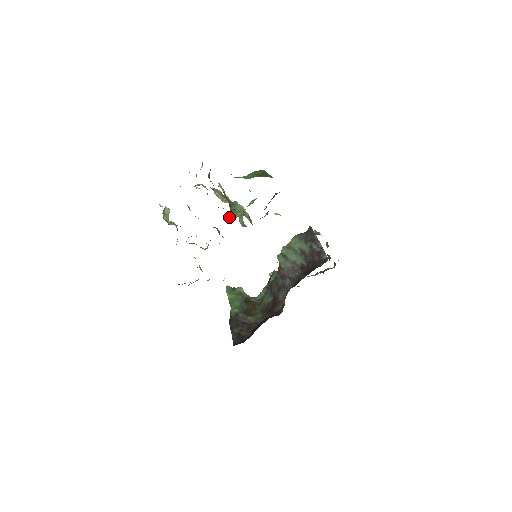
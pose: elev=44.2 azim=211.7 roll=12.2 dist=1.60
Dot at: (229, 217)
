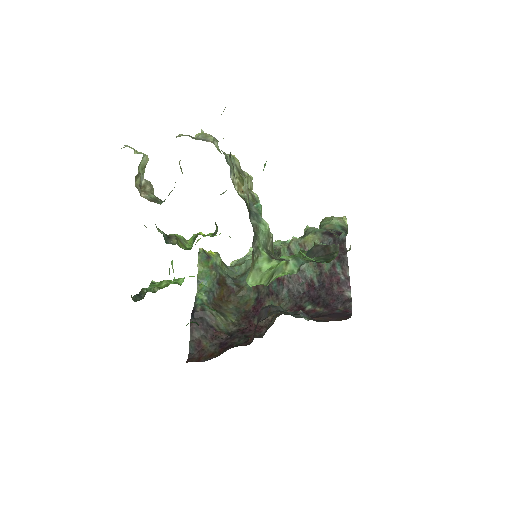
Dot at: (247, 279)
